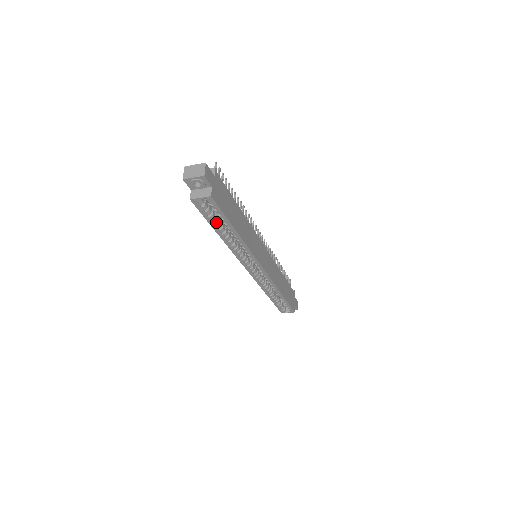
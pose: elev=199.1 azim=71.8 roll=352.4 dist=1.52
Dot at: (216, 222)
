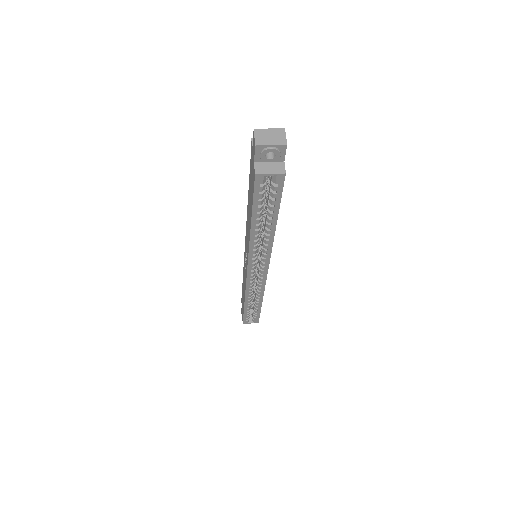
Dot at: (261, 209)
